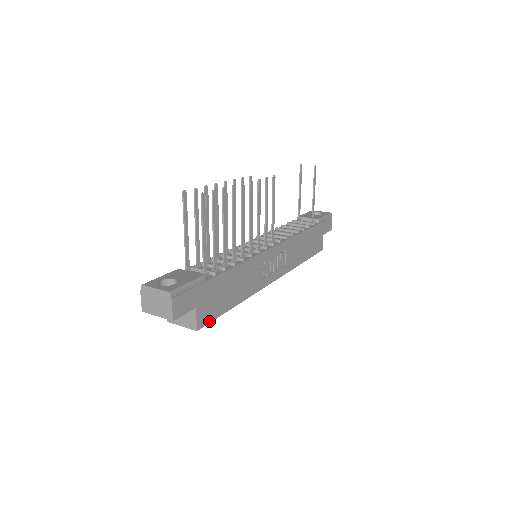
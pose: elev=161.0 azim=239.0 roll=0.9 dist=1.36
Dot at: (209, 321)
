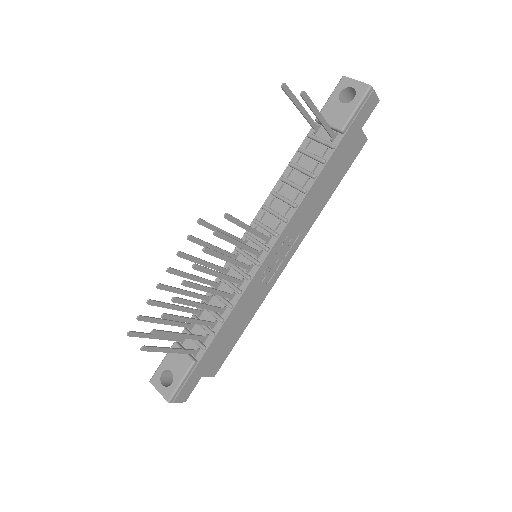
Dot at: (222, 362)
